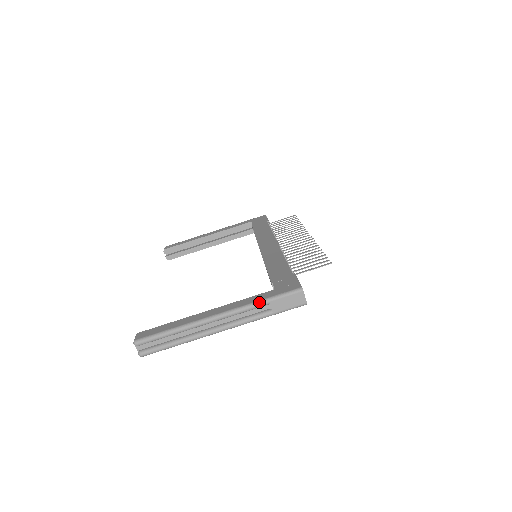
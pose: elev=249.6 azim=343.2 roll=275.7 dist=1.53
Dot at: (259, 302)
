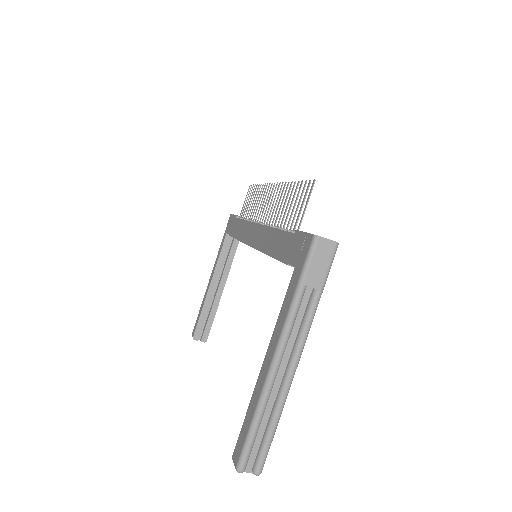
Dot at: (295, 297)
